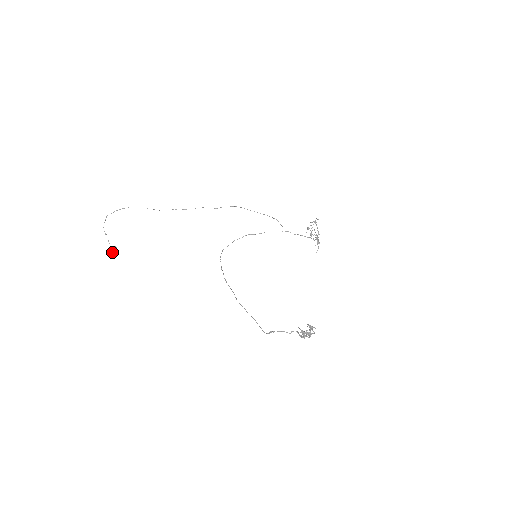
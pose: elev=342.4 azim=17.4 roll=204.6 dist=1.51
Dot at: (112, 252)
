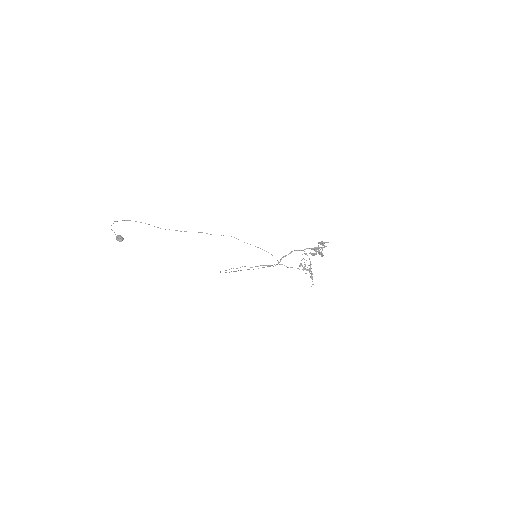
Dot at: (118, 237)
